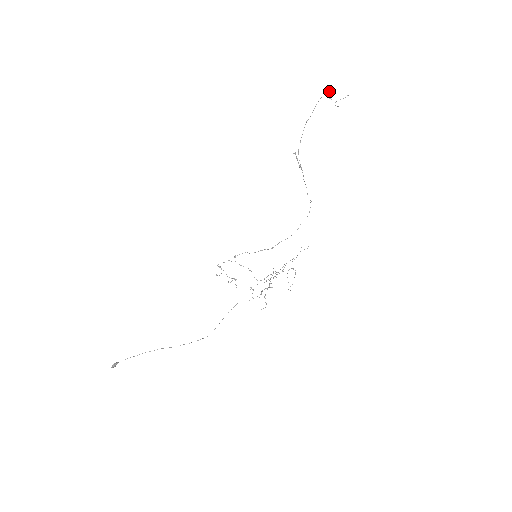
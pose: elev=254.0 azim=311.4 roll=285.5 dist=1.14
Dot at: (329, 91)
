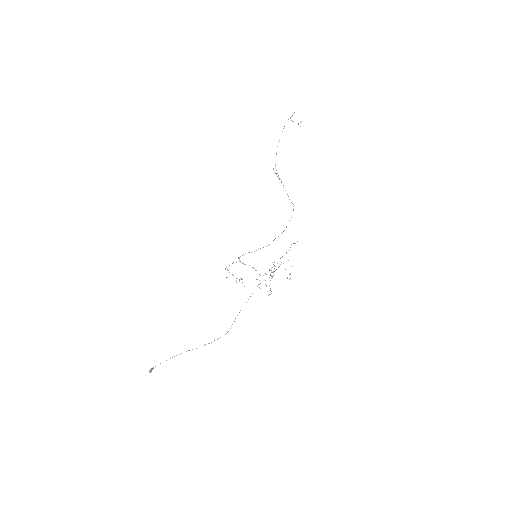
Dot at: occluded
